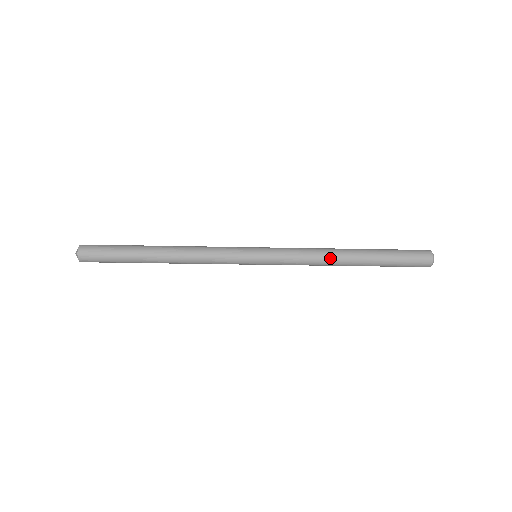
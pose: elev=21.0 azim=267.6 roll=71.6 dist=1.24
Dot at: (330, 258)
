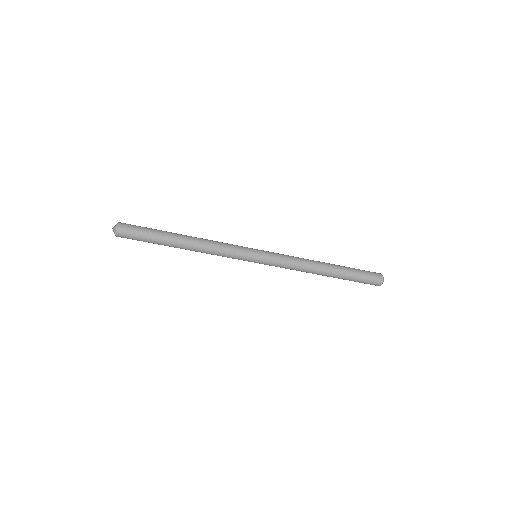
Dot at: (311, 261)
